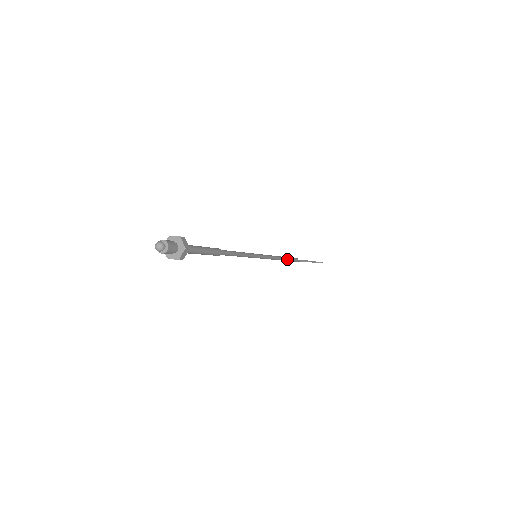
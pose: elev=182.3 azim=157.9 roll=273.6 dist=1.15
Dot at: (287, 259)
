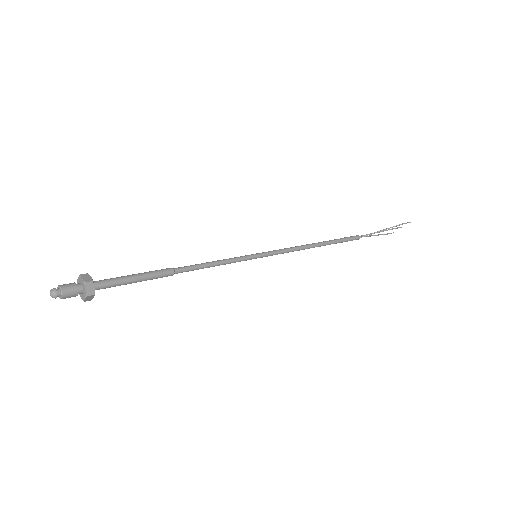
Dot at: (331, 242)
